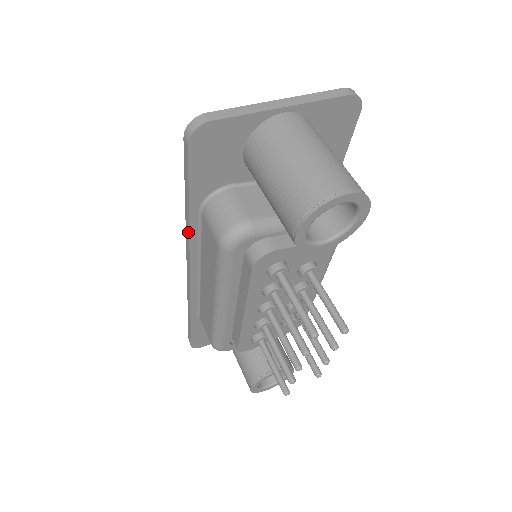
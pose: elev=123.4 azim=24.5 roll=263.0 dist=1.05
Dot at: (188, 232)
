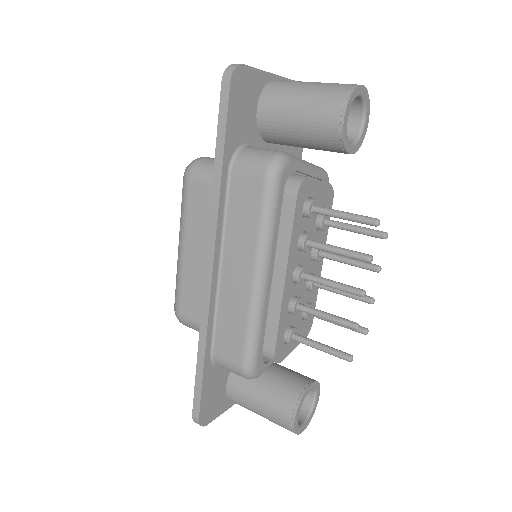
Dot at: (217, 199)
